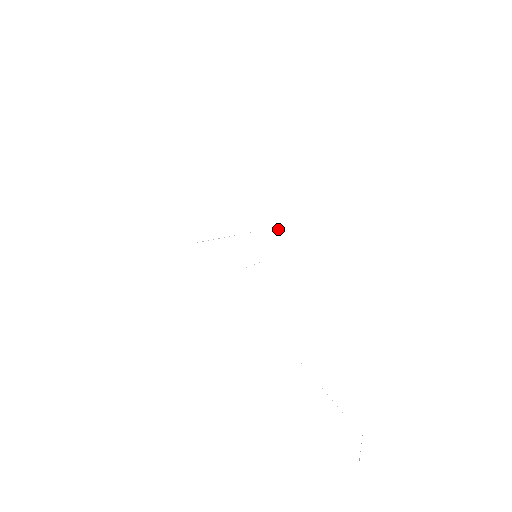
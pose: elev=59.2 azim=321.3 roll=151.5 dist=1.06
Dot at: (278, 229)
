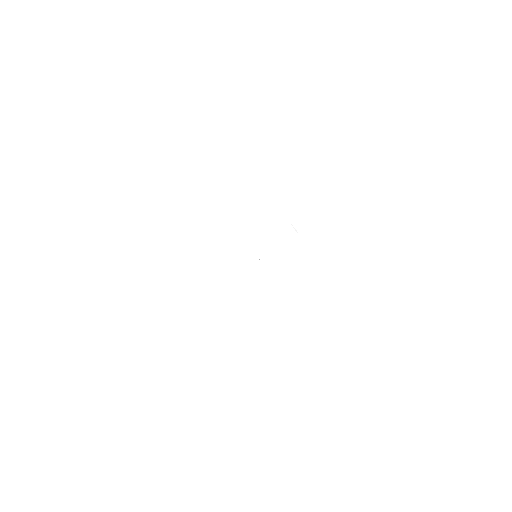
Dot at: occluded
